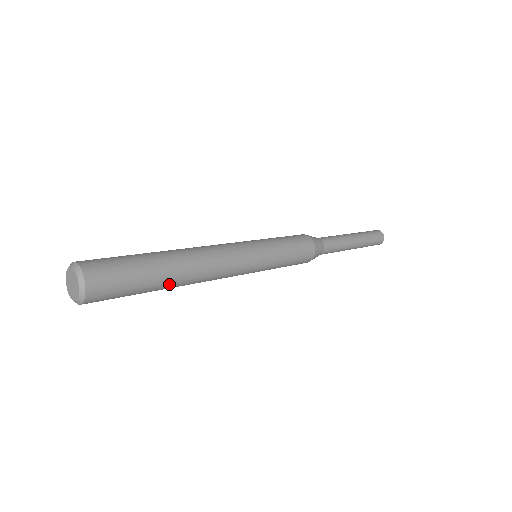
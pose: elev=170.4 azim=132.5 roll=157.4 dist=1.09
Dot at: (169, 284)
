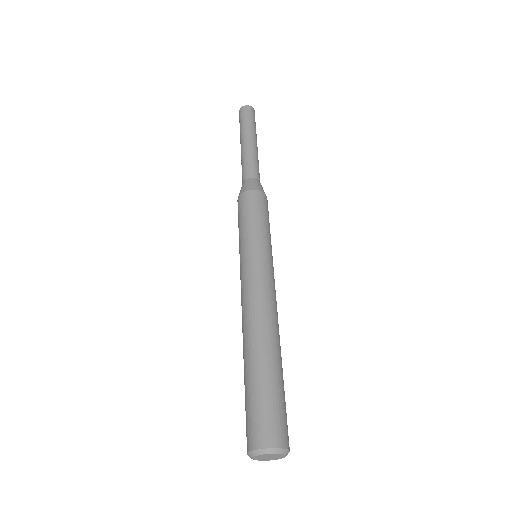
Dot at: occluded
